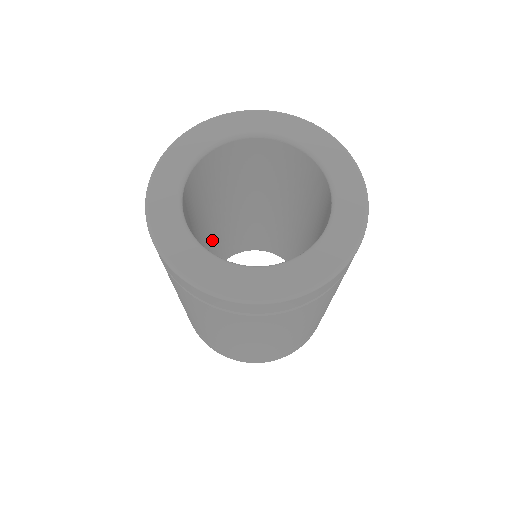
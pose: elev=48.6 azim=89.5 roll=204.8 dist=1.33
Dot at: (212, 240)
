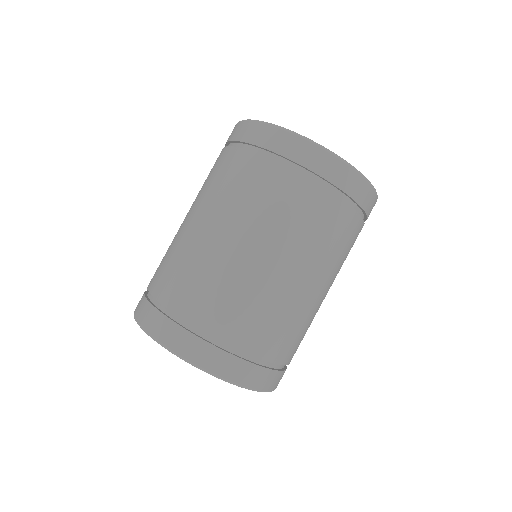
Dot at: occluded
